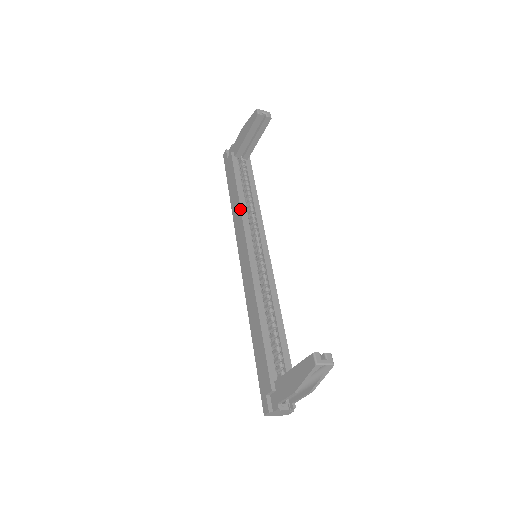
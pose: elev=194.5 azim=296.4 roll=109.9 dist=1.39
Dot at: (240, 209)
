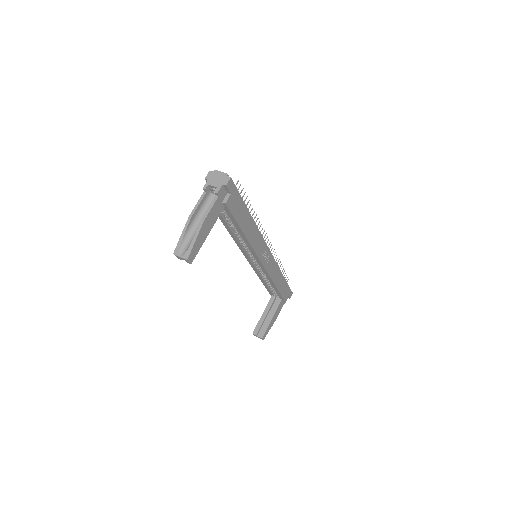
Dot at: (232, 237)
